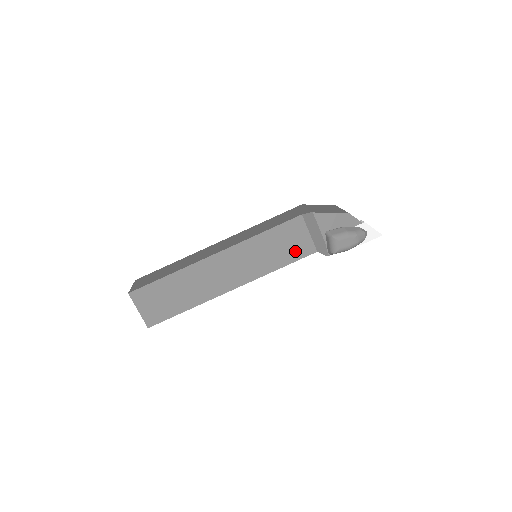
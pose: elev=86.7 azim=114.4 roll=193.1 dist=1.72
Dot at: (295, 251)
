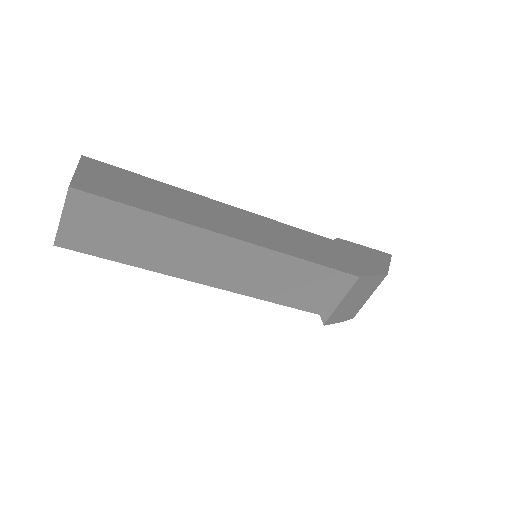
Dot at: occluded
